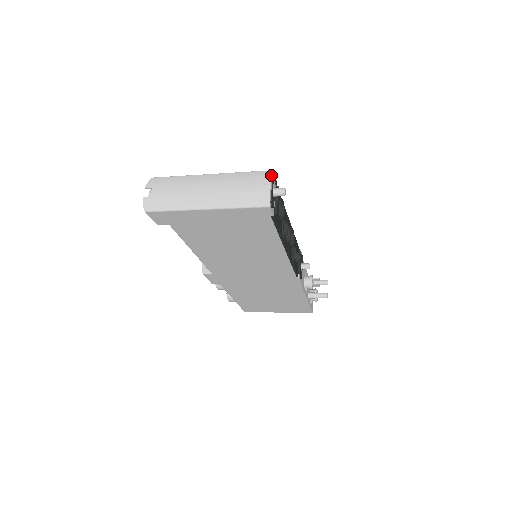
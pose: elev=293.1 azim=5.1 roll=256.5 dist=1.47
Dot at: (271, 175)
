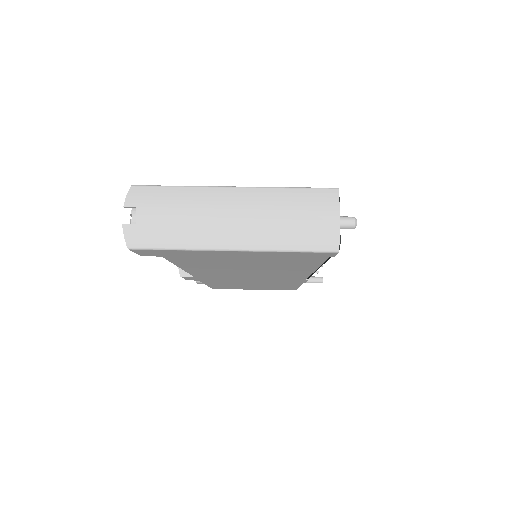
Dot at: (338, 198)
